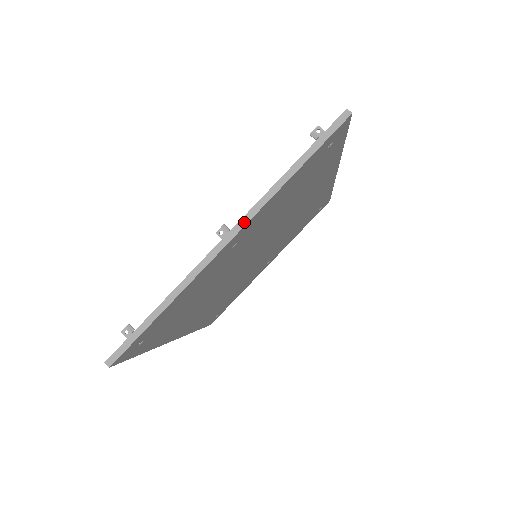
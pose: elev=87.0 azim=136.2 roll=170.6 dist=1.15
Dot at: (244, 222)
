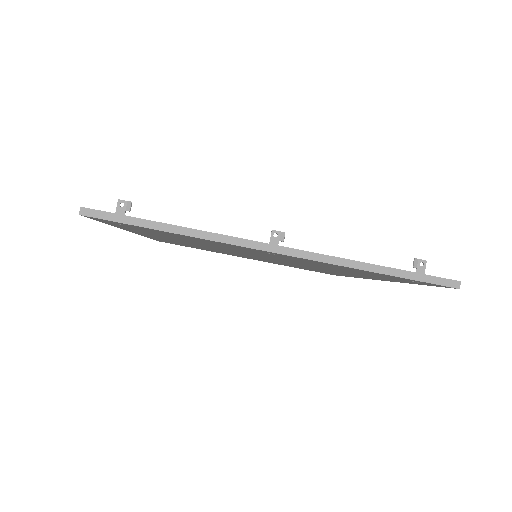
Dot at: (303, 255)
